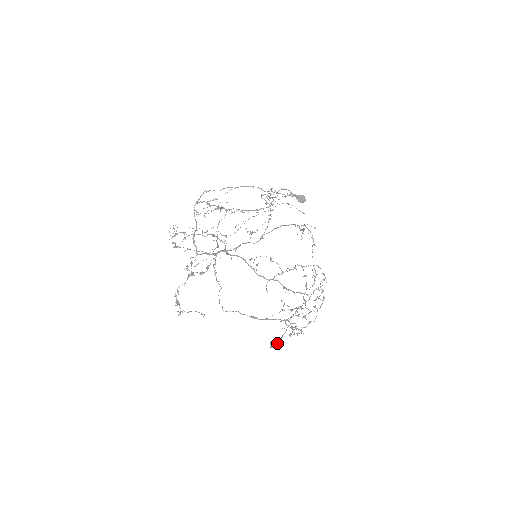
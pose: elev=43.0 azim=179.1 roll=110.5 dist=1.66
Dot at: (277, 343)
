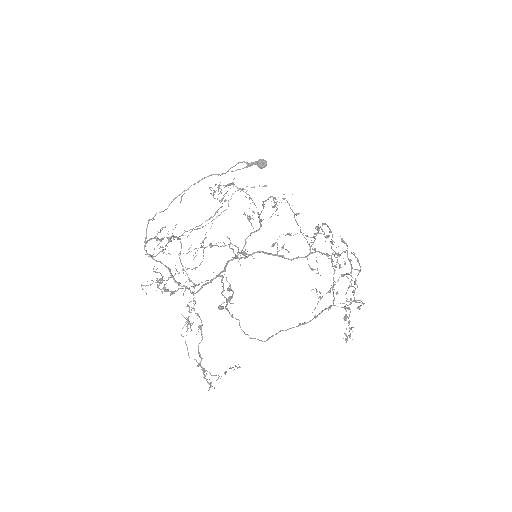
Dot at: (349, 331)
